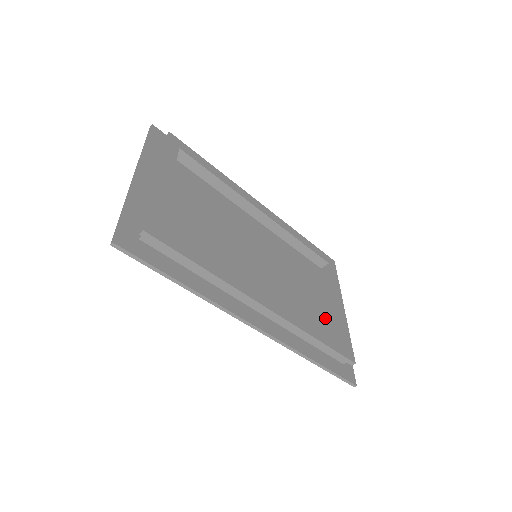
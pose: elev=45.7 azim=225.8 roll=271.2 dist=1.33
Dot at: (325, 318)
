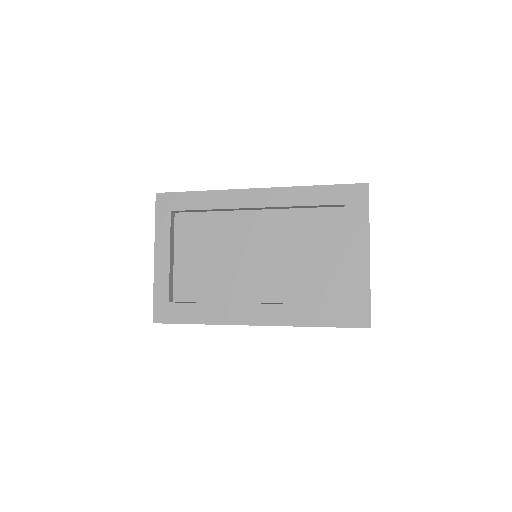
Dot at: (339, 272)
